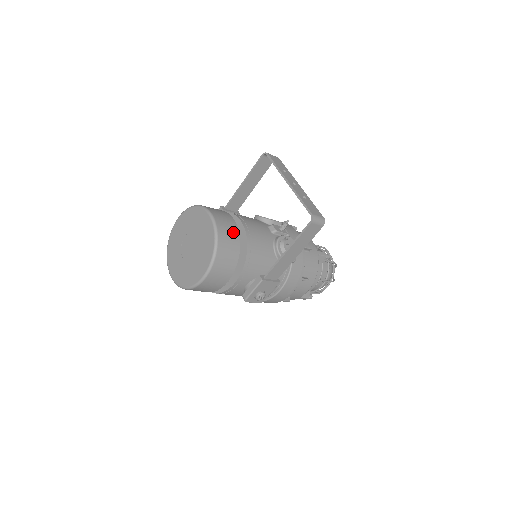
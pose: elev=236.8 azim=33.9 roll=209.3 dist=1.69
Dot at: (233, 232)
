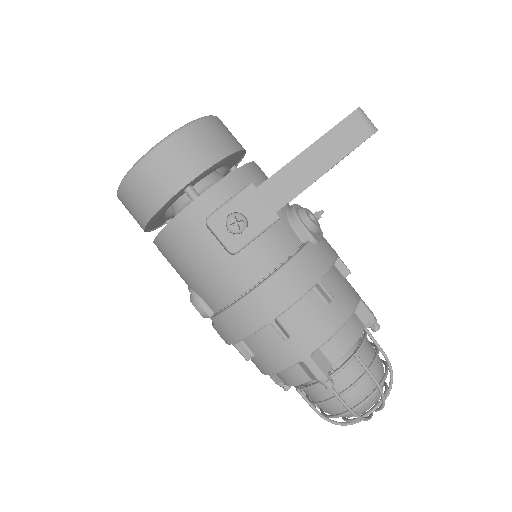
Dot at: (237, 141)
